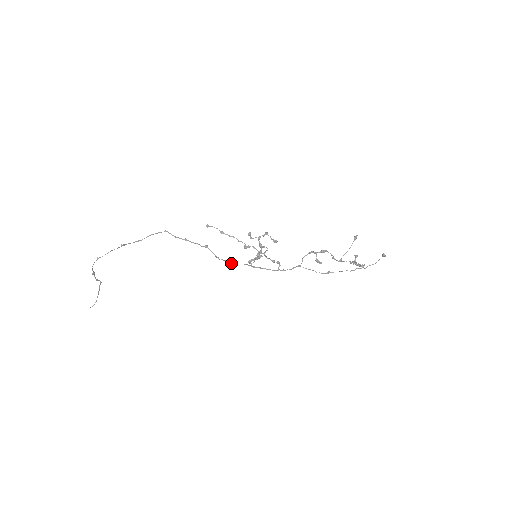
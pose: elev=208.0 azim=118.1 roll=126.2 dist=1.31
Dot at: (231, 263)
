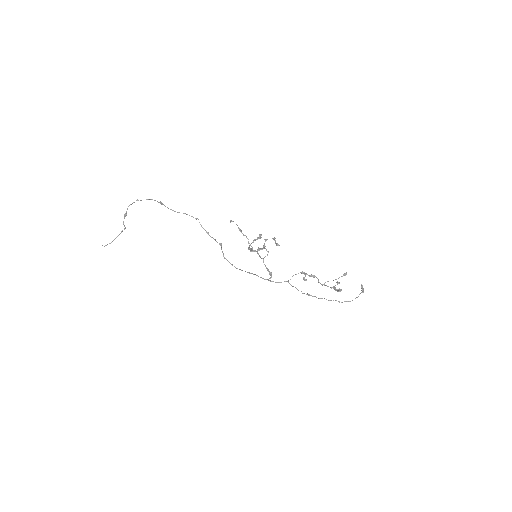
Dot at: (232, 265)
